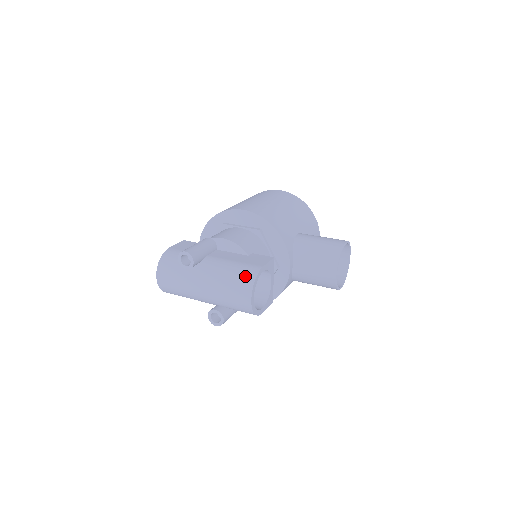
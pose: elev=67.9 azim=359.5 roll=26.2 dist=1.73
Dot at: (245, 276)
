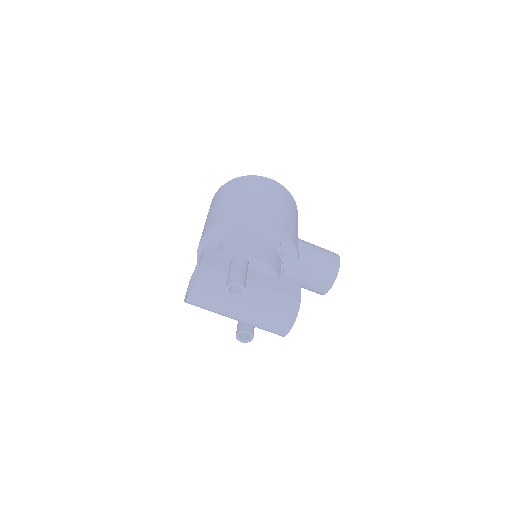
Dot at: (289, 309)
